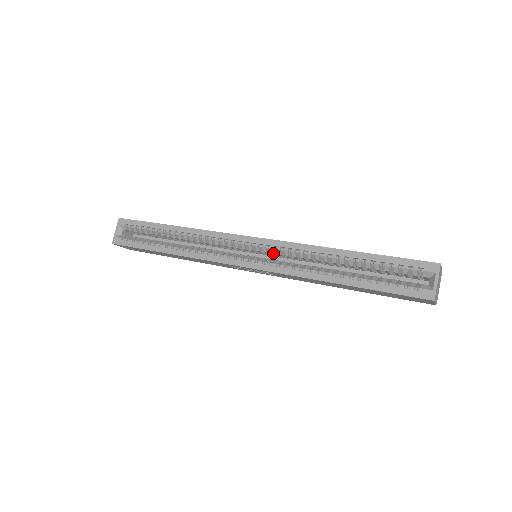
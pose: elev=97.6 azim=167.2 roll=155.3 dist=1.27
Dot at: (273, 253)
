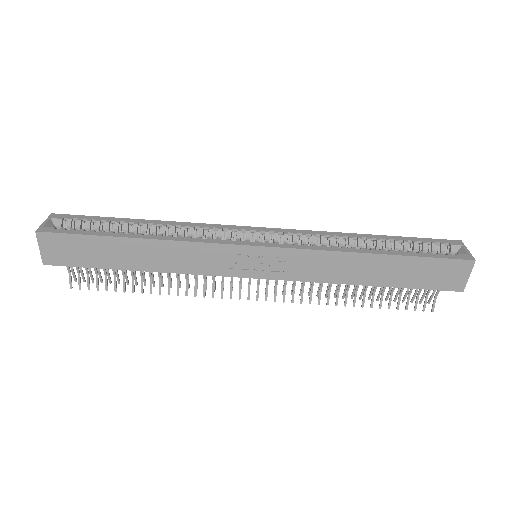
Dot at: (287, 241)
